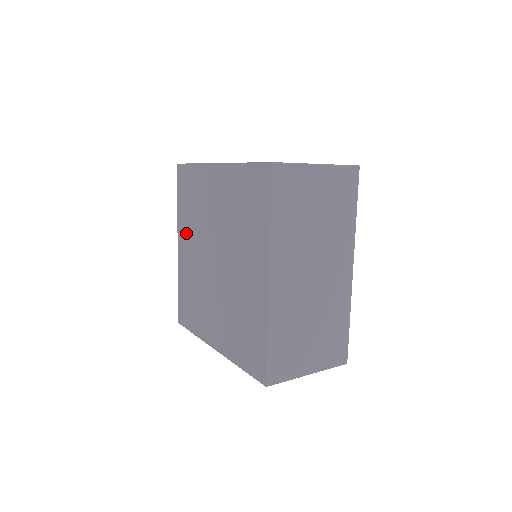
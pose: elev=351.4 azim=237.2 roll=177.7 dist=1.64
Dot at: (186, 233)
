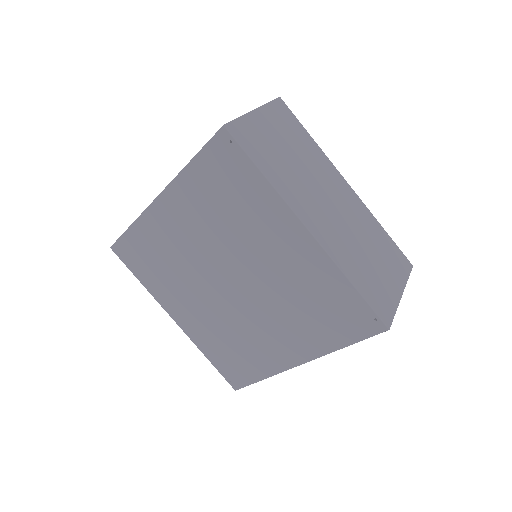
Dot at: (174, 297)
